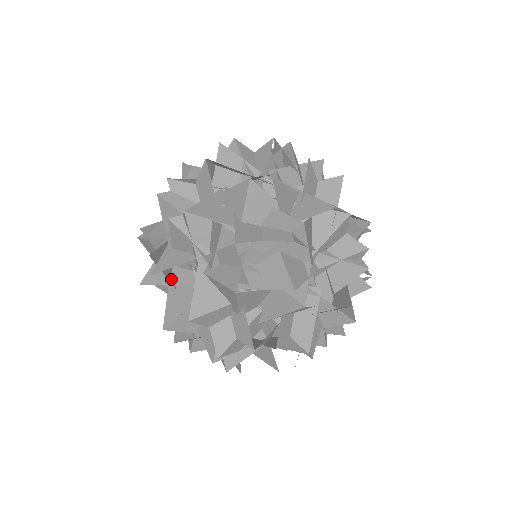
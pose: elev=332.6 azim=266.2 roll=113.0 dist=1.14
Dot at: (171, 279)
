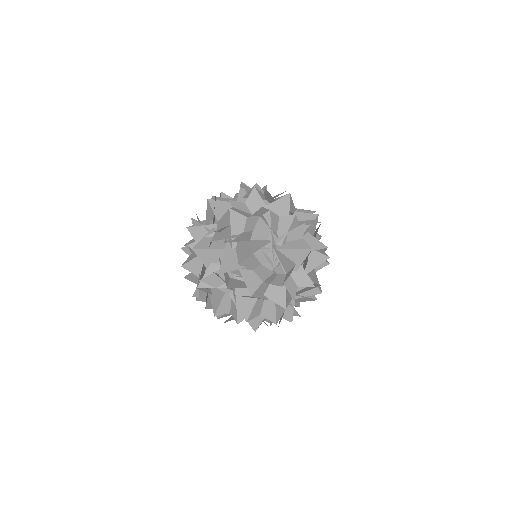
Dot at: (246, 263)
